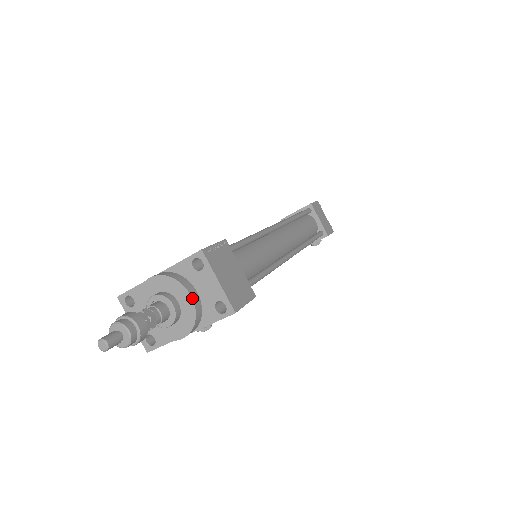
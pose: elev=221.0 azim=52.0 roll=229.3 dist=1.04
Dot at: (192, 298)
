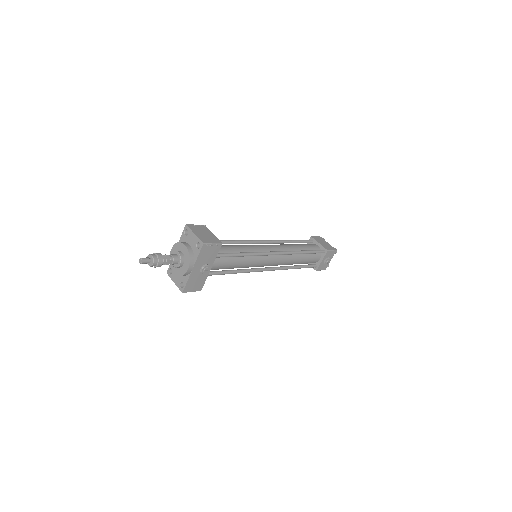
Dot at: (186, 246)
